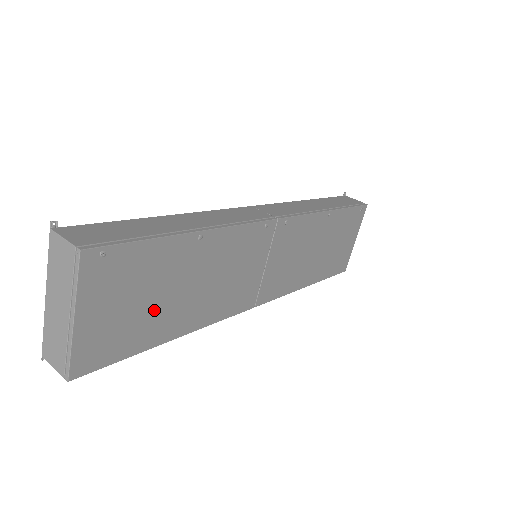
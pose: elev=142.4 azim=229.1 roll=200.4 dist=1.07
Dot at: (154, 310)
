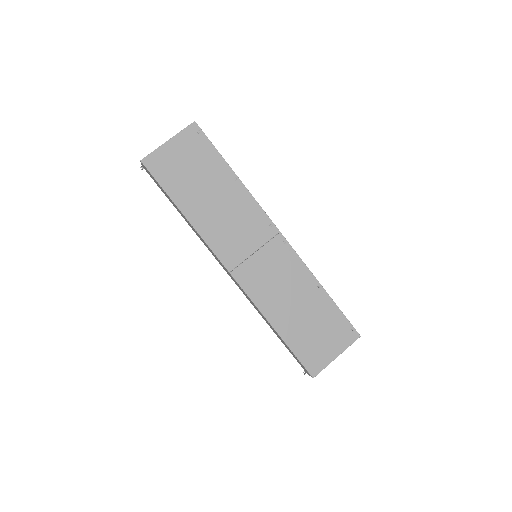
Dot at: (190, 183)
